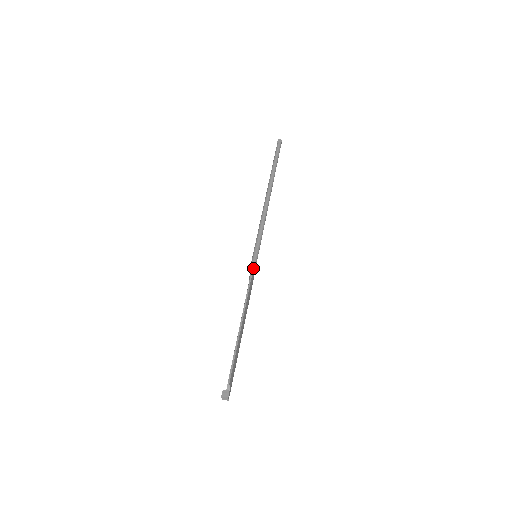
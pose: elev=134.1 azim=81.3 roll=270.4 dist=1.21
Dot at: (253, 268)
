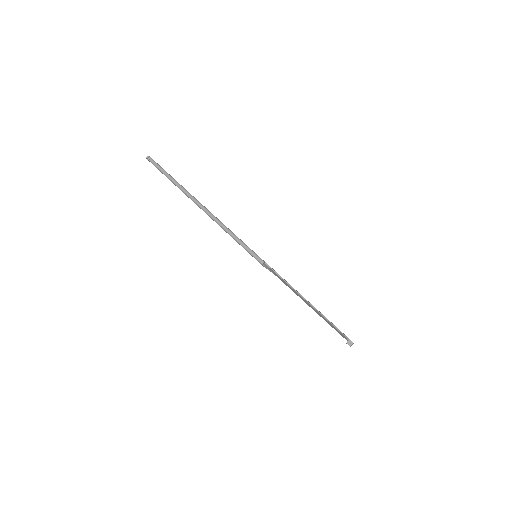
Dot at: (269, 266)
